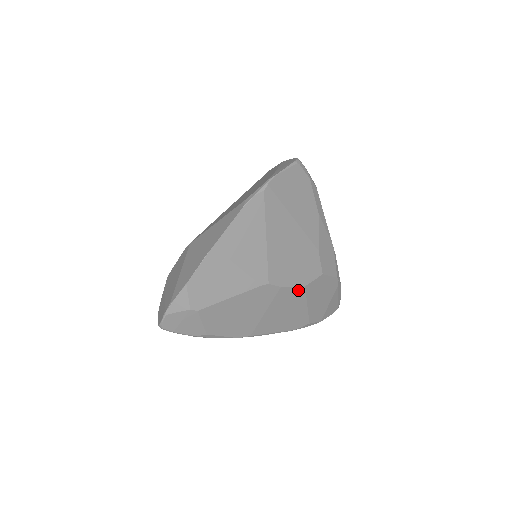
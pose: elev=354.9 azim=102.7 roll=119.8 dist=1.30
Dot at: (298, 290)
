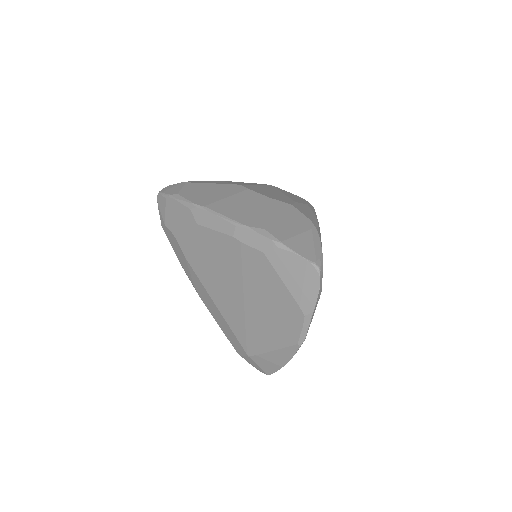
Dot at: (263, 198)
